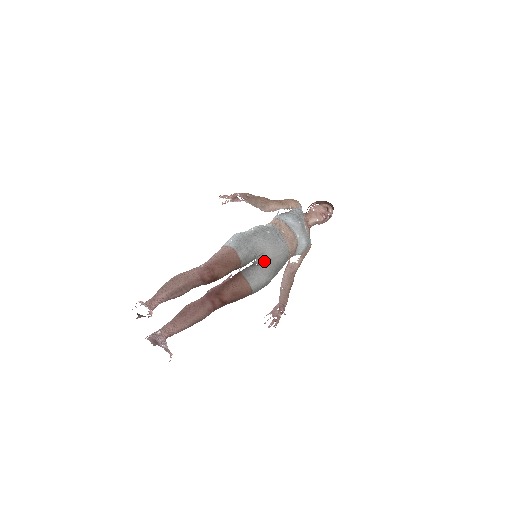
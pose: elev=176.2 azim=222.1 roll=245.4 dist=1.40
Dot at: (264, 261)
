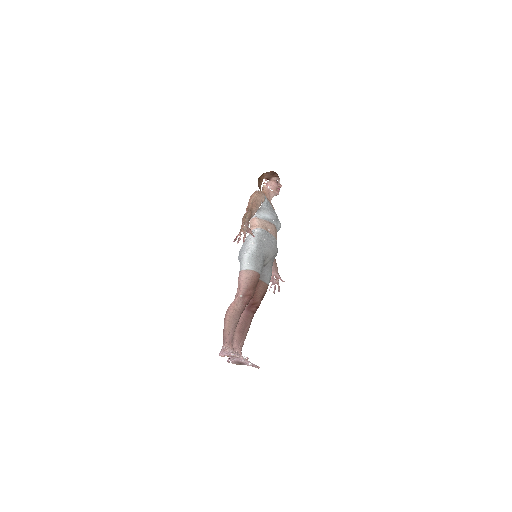
Dot at: (269, 262)
